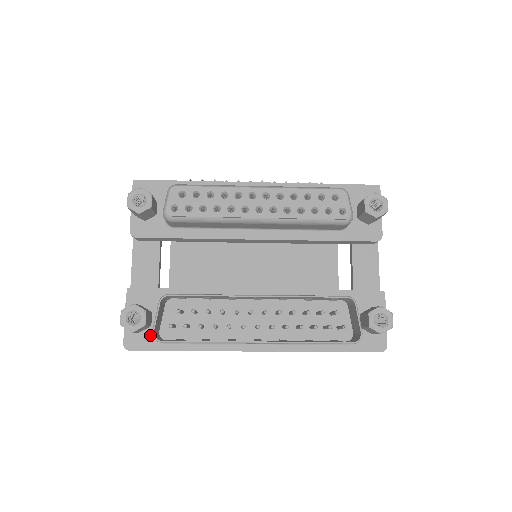
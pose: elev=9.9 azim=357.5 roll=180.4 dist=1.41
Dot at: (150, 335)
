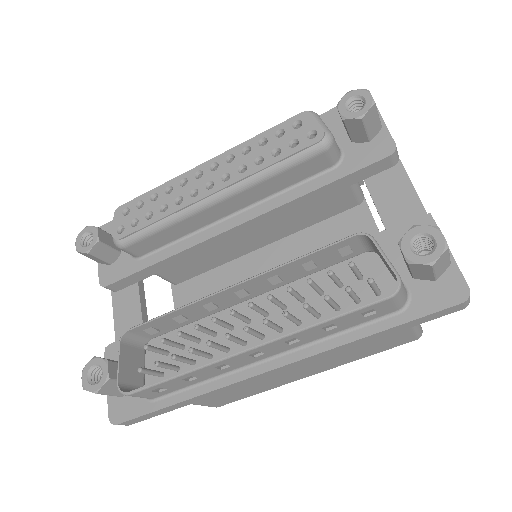
Dot at: occluded
